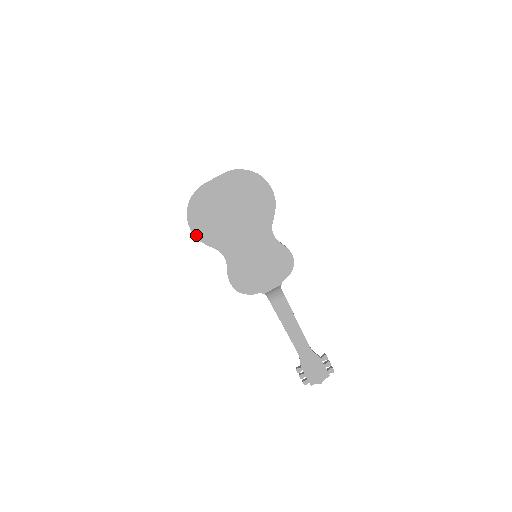
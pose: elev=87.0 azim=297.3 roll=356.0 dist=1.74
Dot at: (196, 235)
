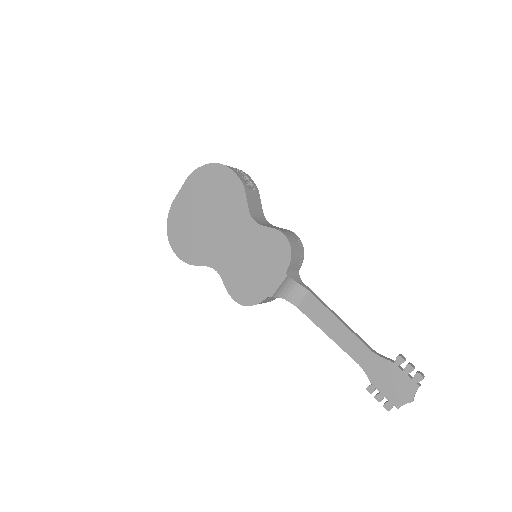
Dot at: (184, 260)
